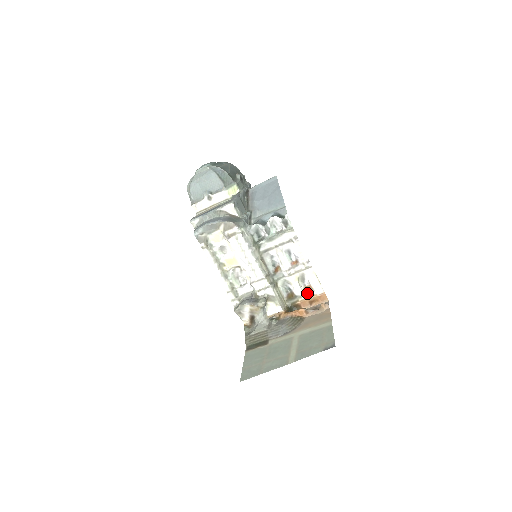
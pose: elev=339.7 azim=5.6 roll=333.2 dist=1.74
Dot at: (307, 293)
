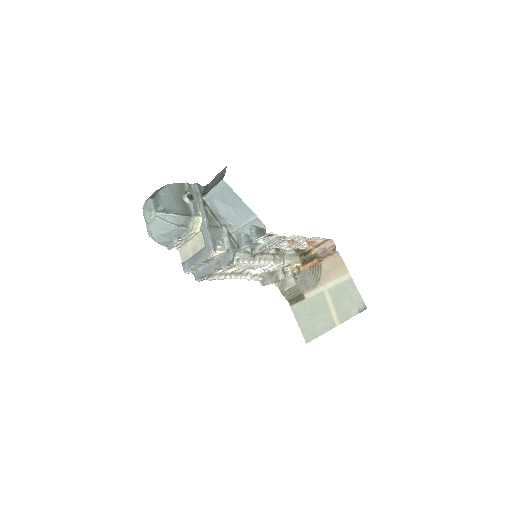
Dot at: (312, 245)
